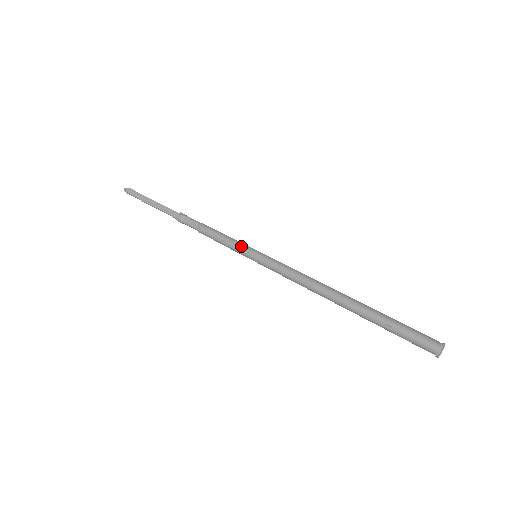
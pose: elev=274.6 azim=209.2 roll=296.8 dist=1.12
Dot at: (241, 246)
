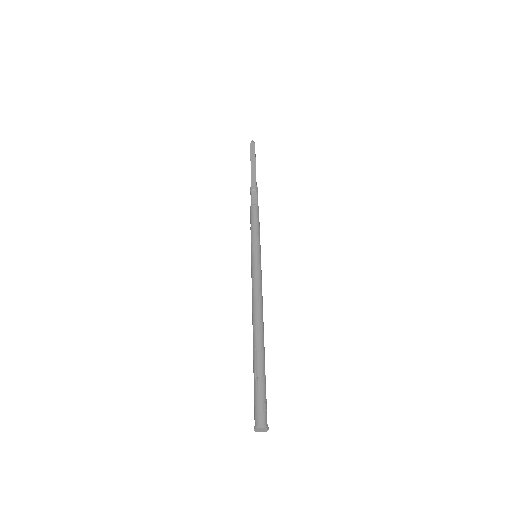
Dot at: (257, 241)
